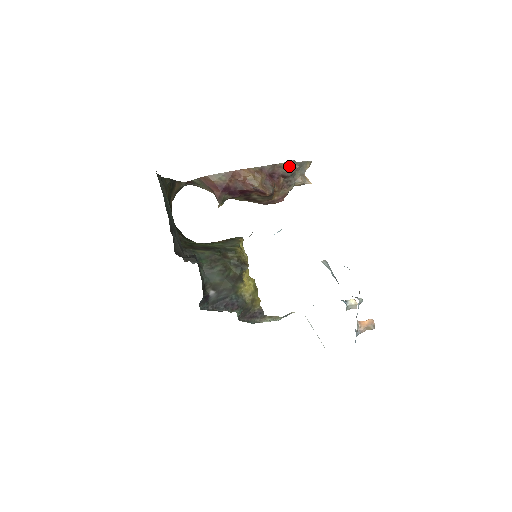
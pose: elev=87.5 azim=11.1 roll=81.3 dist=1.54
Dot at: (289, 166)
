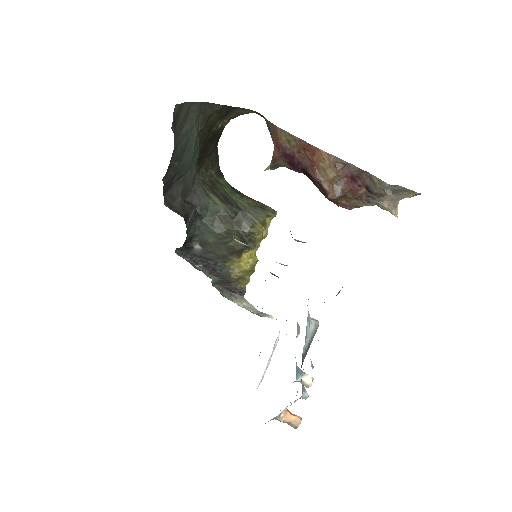
Dot at: (380, 186)
